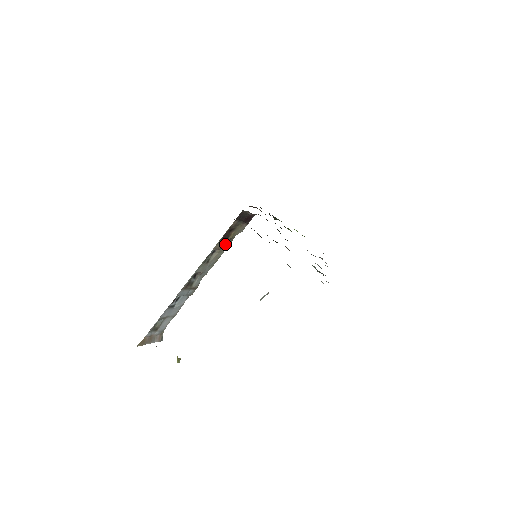
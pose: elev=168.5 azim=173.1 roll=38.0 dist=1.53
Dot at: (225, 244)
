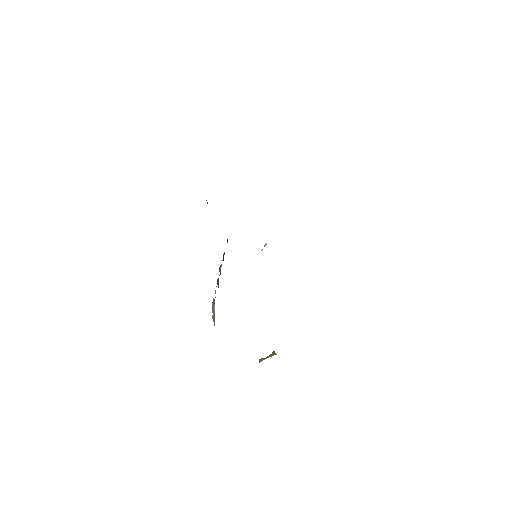
Dot at: occluded
